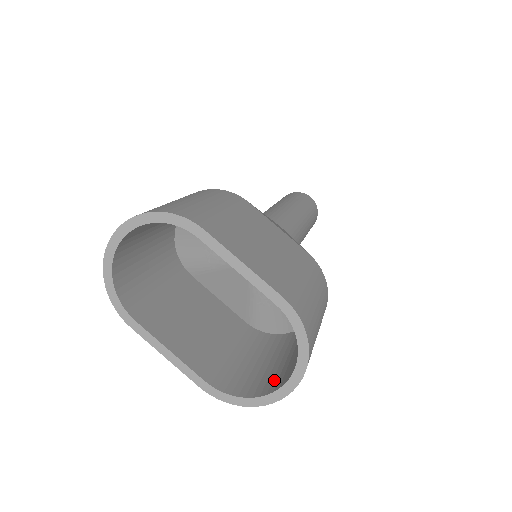
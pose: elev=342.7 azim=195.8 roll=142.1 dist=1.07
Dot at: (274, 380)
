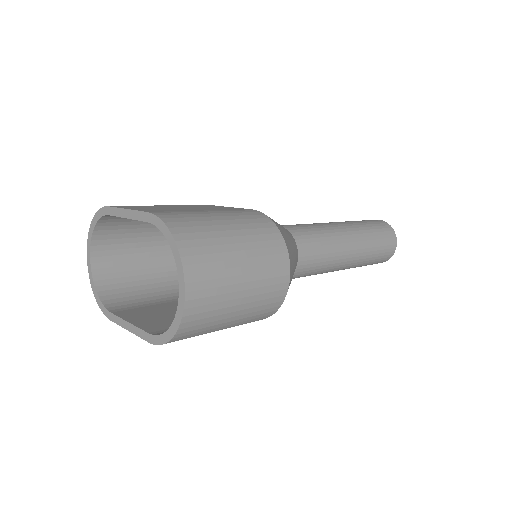
Dot at: occluded
